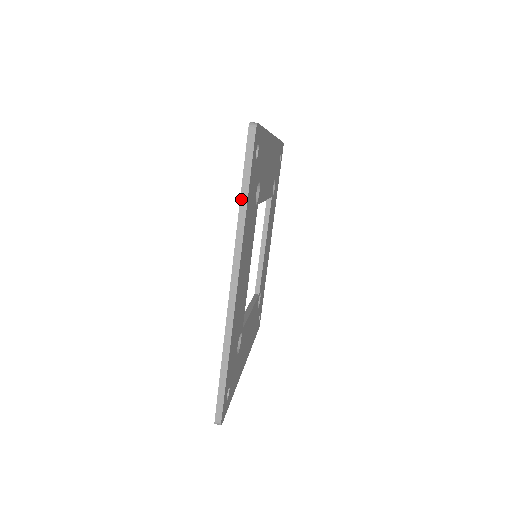
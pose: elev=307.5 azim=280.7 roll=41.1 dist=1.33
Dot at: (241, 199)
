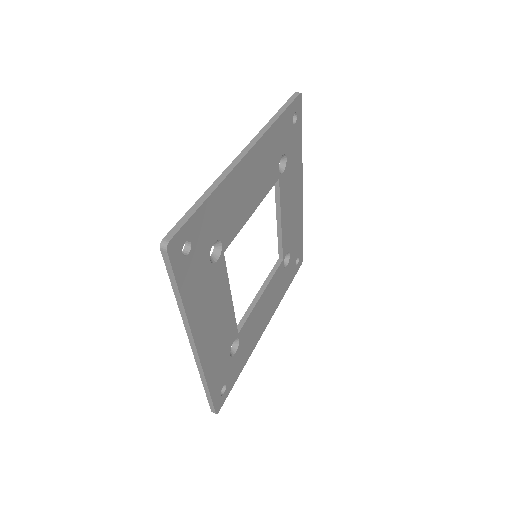
Dot at: (275, 115)
